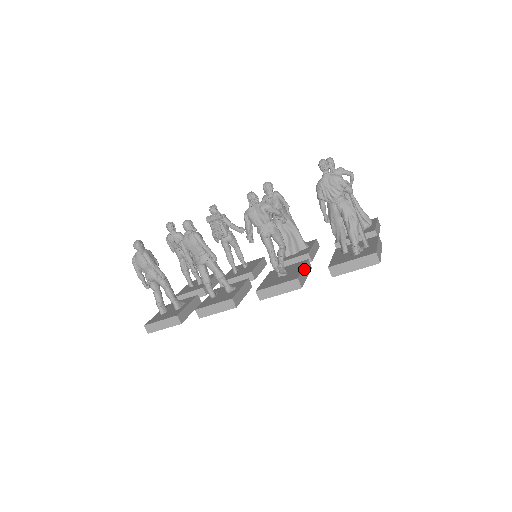
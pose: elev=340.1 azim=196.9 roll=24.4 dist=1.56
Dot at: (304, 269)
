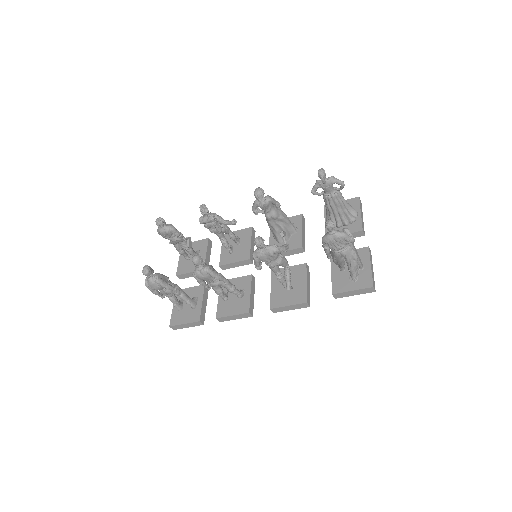
Dot at: (307, 282)
